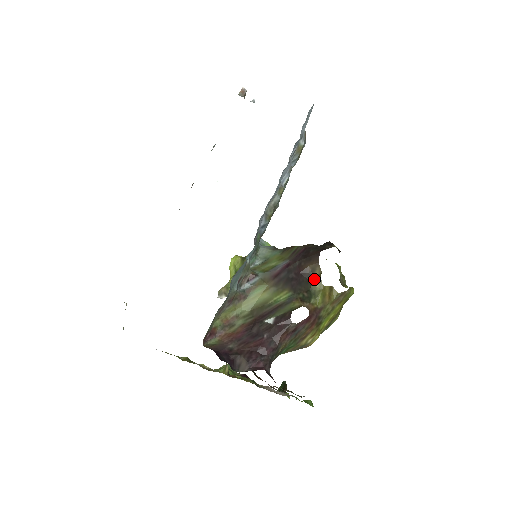
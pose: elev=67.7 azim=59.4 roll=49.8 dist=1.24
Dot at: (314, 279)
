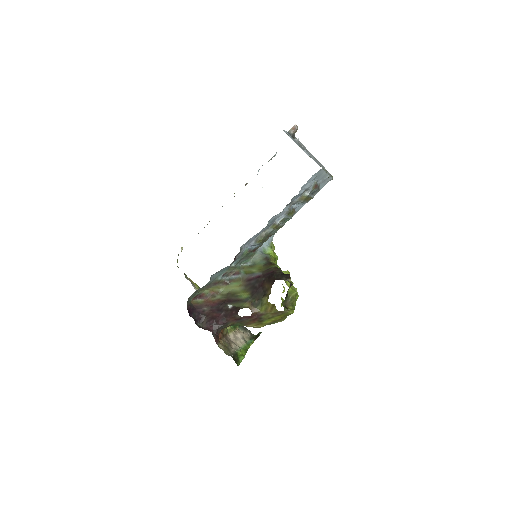
Dot at: (266, 295)
